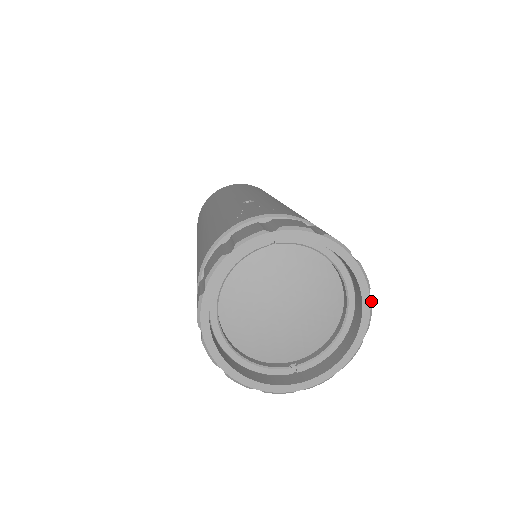
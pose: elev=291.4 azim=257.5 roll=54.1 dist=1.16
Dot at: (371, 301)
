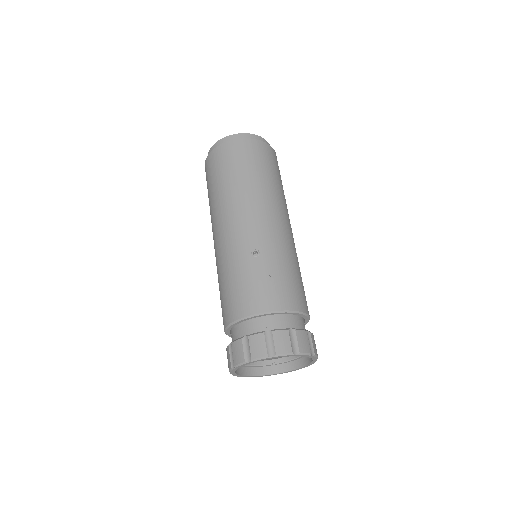
Dot at: occluded
